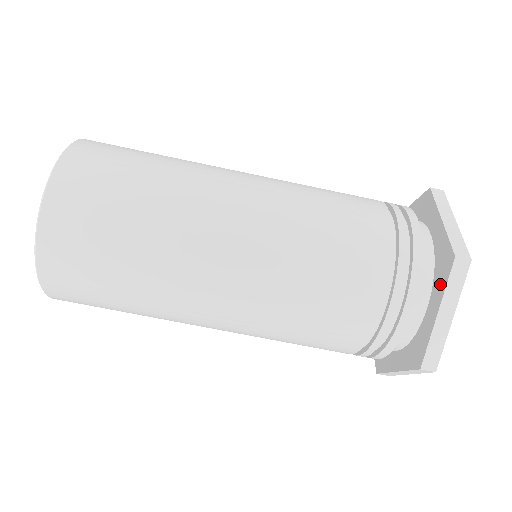
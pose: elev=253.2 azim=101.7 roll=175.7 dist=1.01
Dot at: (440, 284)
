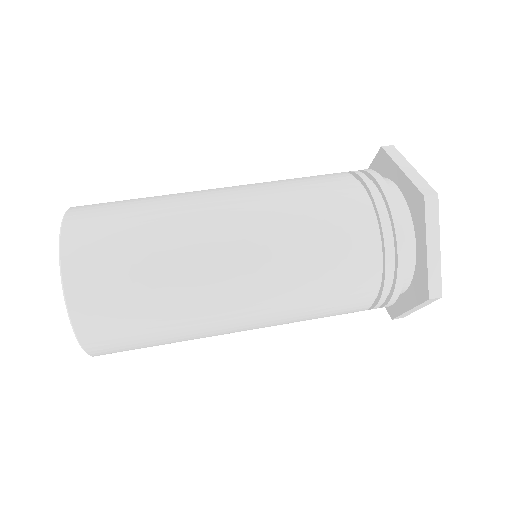
Dot at: (389, 166)
